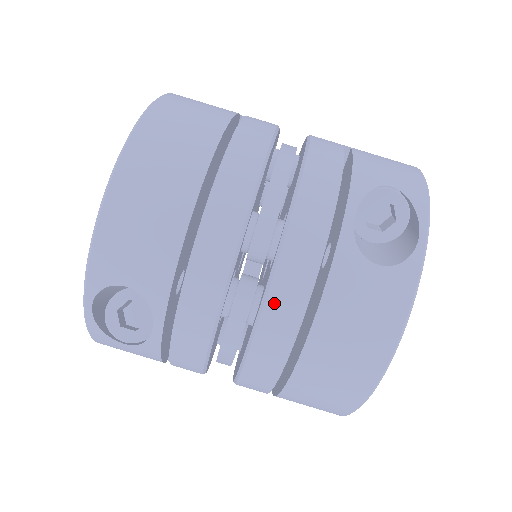
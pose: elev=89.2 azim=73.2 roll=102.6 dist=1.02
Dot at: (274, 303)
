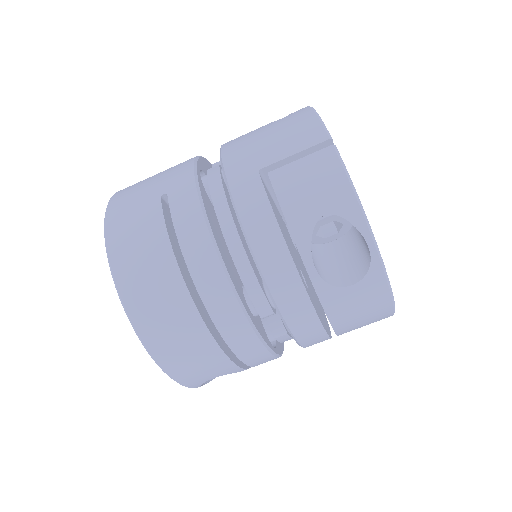
Dot at: (302, 338)
